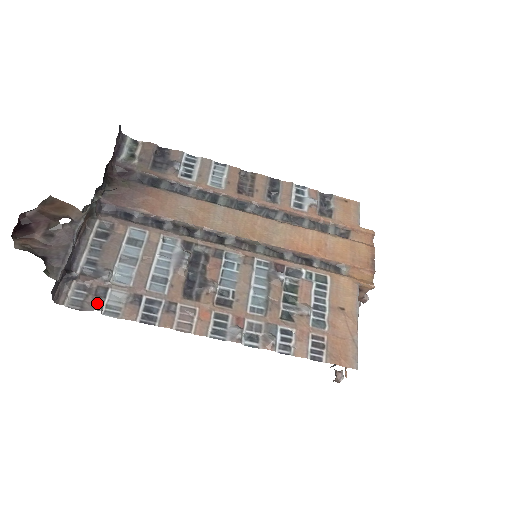
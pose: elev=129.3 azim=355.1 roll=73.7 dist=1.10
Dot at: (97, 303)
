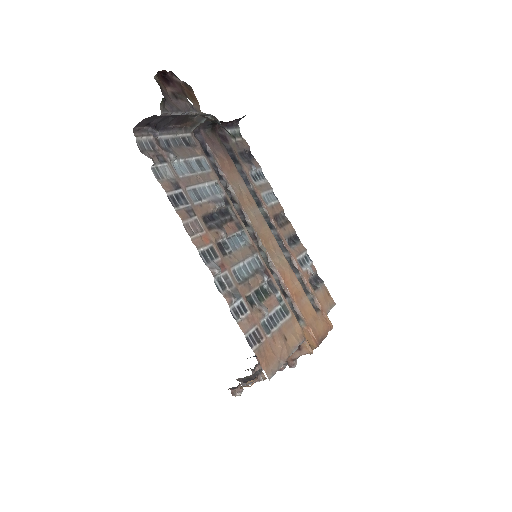
Dot at: (154, 159)
